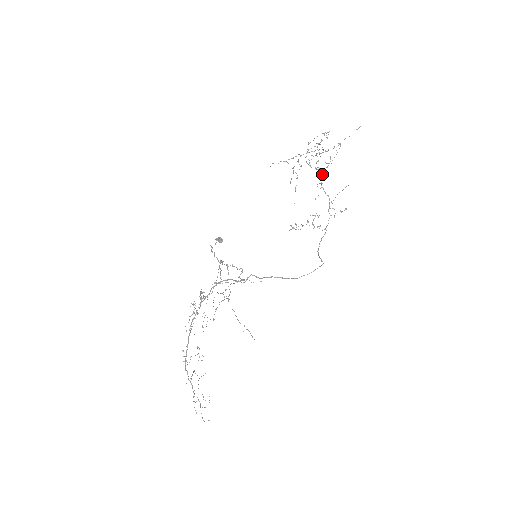
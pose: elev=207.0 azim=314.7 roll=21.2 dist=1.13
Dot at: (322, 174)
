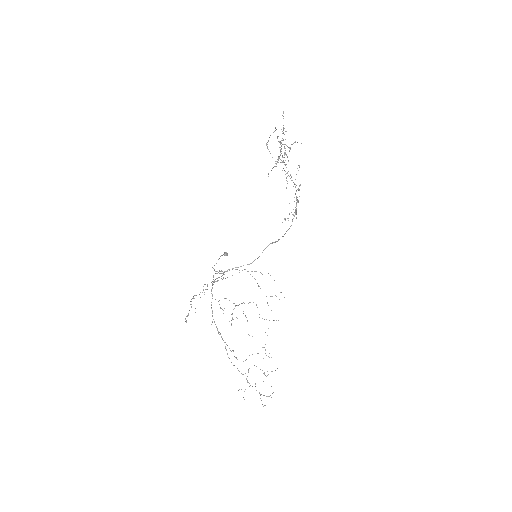
Dot at: occluded
